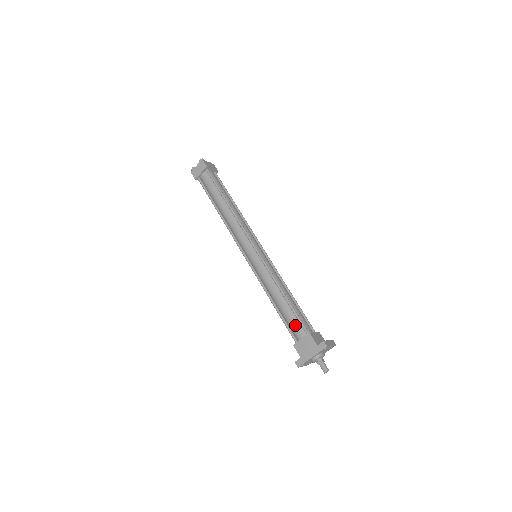
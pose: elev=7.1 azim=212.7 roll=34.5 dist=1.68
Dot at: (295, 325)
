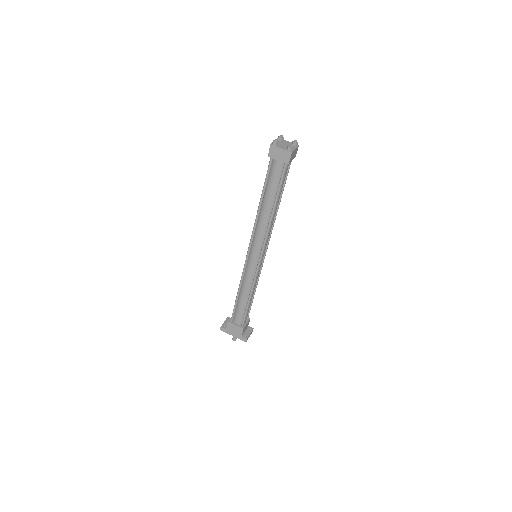
Dot at: (239, 316)
